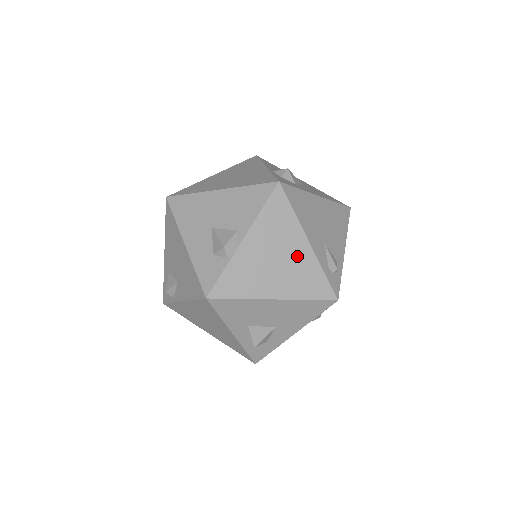
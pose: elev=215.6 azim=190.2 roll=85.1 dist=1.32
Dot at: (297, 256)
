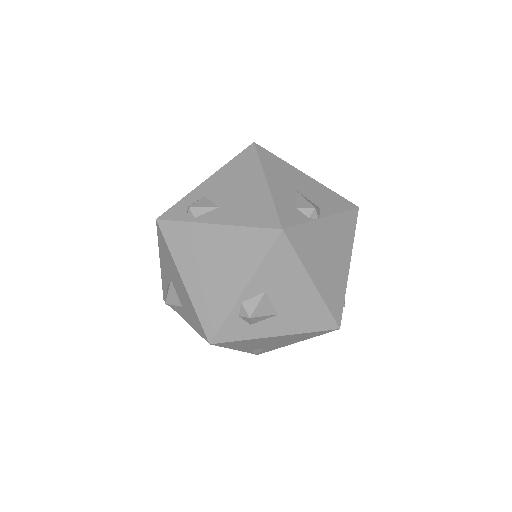
Dot at: (340, 267)
